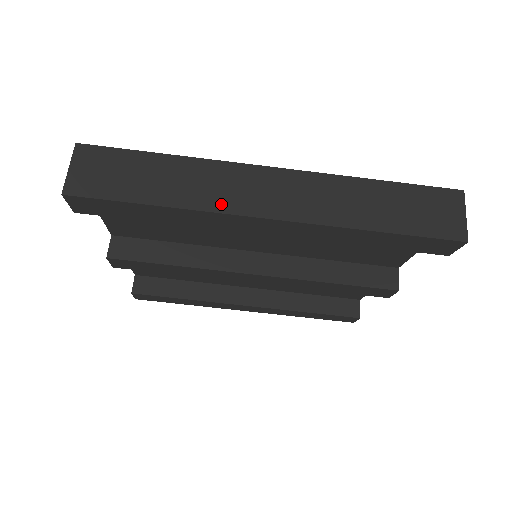
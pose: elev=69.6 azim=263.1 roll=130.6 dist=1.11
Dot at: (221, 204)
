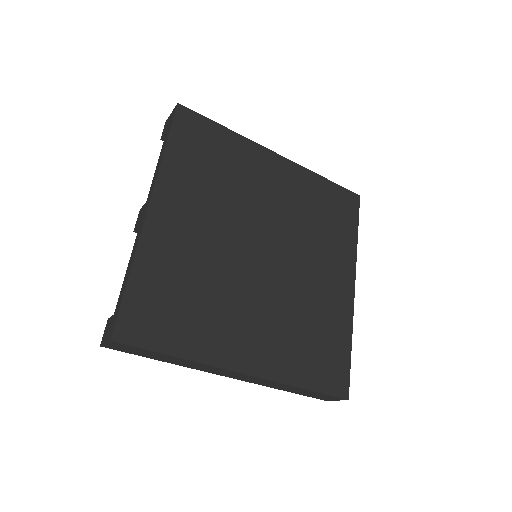
Dot at: (202, 370)
